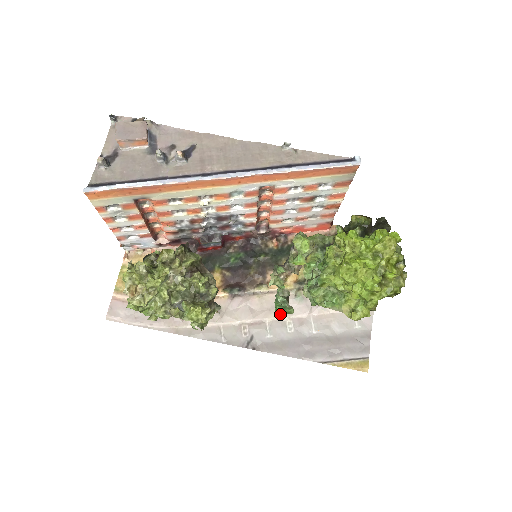
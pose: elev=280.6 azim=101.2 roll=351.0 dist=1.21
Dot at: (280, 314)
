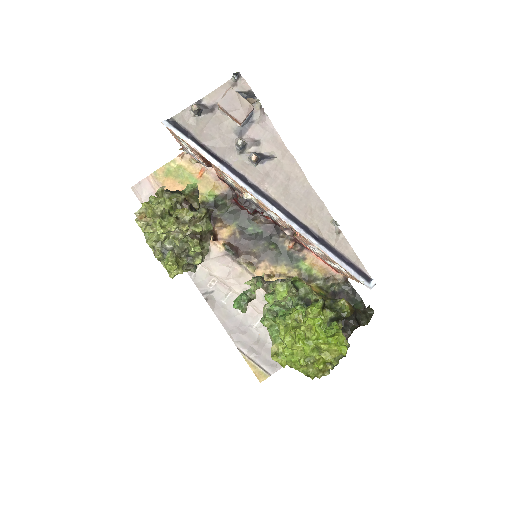
Dot at: occluded
